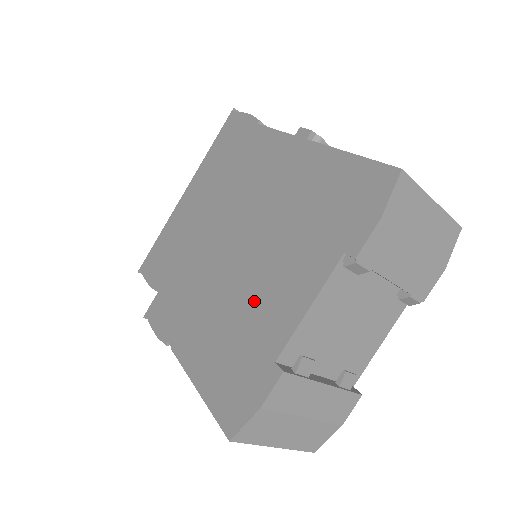
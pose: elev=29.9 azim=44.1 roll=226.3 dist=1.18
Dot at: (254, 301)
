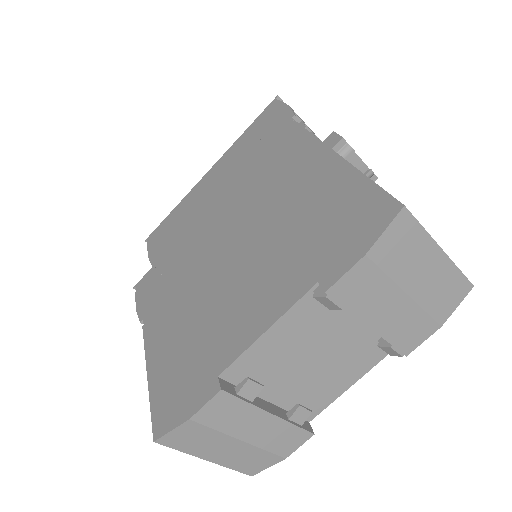
Dot at: (223, 305)
